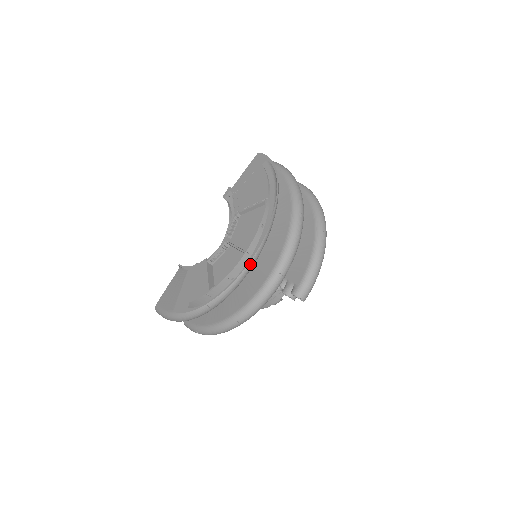
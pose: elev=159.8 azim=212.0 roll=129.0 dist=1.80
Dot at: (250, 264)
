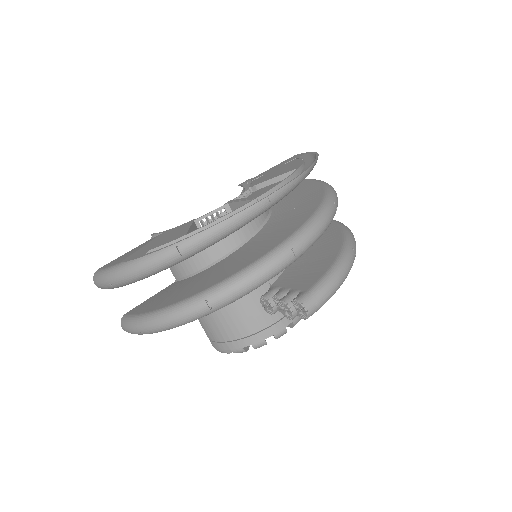
Dot at: (259, 205)
